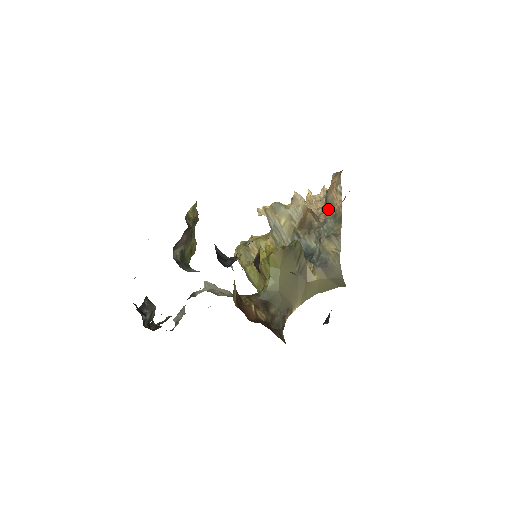
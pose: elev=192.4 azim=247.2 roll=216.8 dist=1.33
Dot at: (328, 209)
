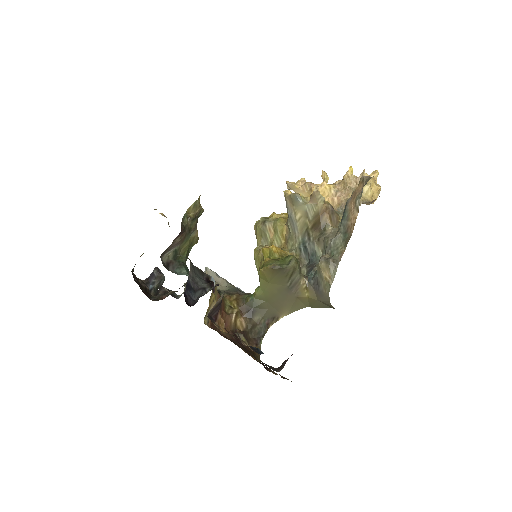
Dot at: (343, 220)
